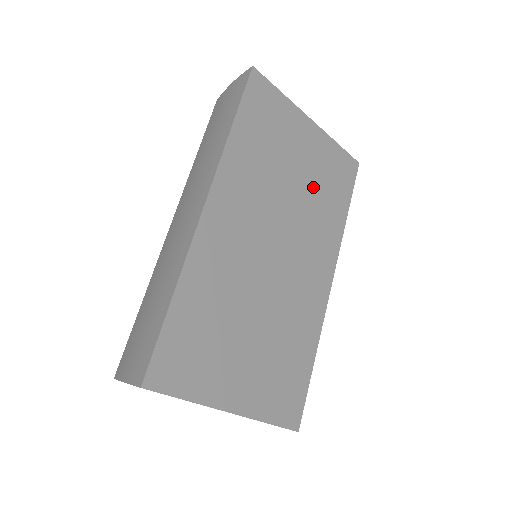
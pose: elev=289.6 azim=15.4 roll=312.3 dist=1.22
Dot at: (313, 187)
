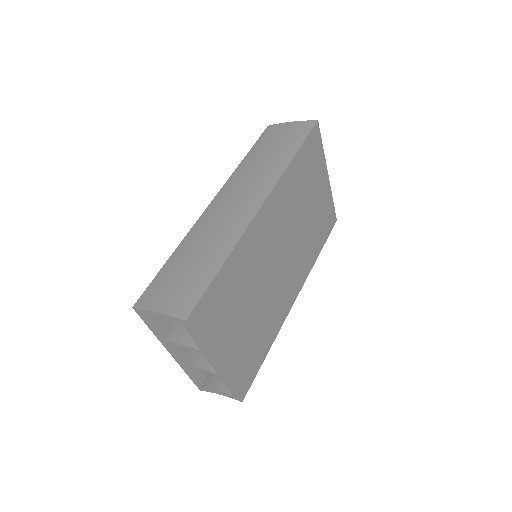
Dot at: (312, 224)
